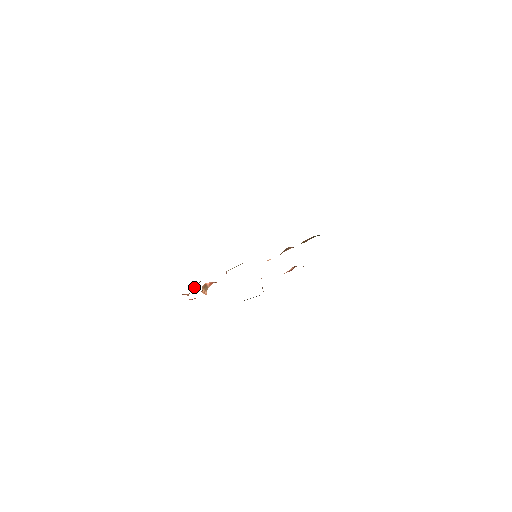
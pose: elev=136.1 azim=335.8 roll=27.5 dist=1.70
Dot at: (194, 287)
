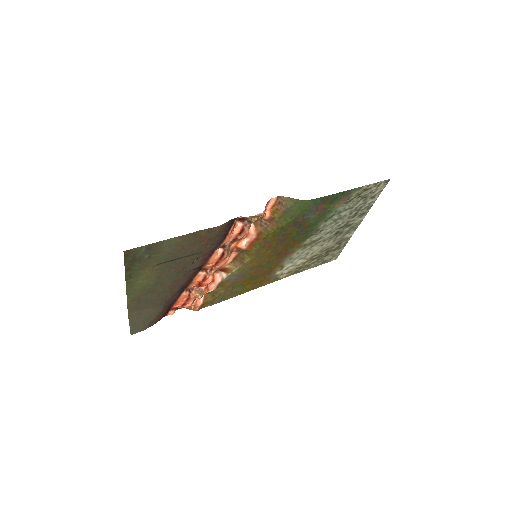
Dot at: occluded
